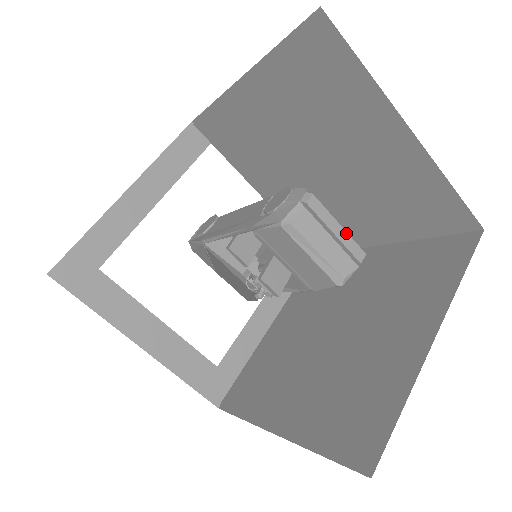
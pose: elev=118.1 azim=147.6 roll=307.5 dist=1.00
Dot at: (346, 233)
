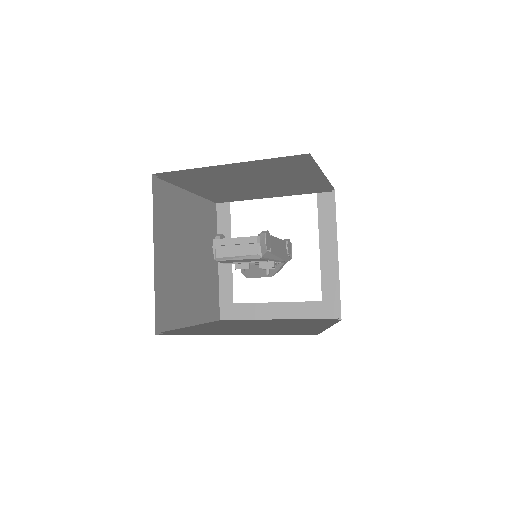
Dot at: (240, 238)
